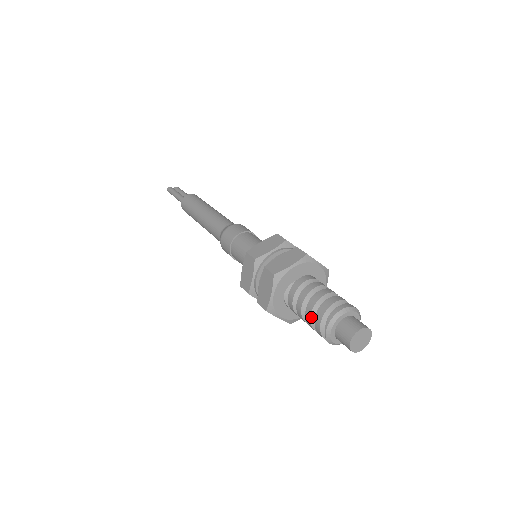
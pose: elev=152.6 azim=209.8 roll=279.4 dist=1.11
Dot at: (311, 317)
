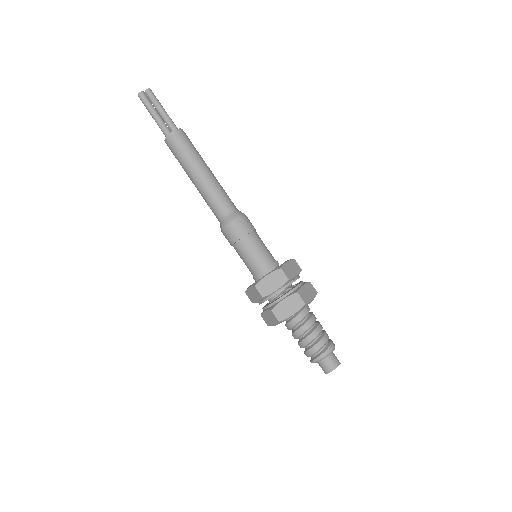
Dot at: occluded
